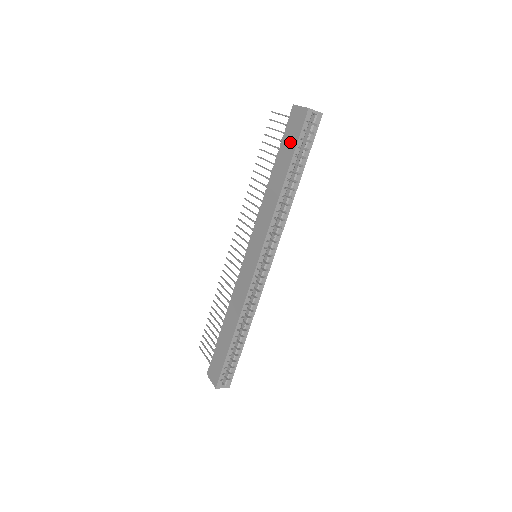
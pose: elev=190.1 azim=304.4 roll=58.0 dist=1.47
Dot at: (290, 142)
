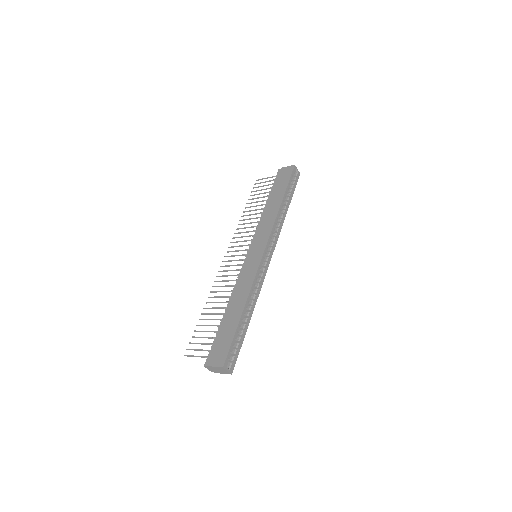
Dot at: (282, 183)
